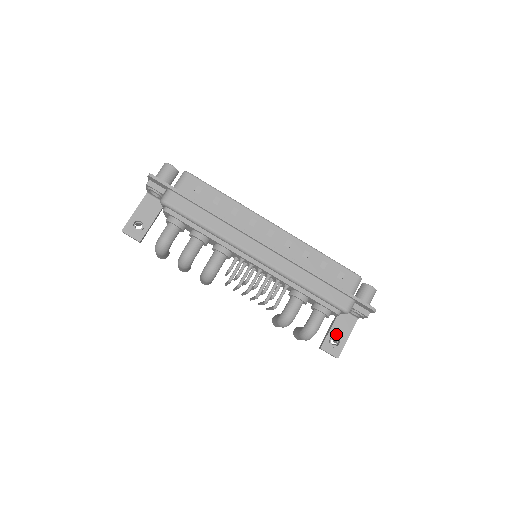
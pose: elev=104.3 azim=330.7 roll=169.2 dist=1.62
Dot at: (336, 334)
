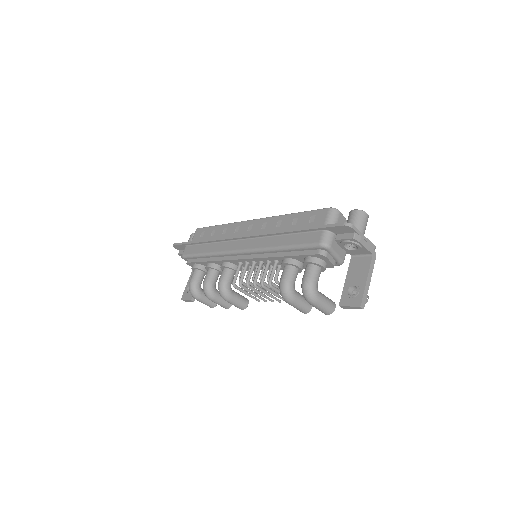
Dot at: (352, 283)
